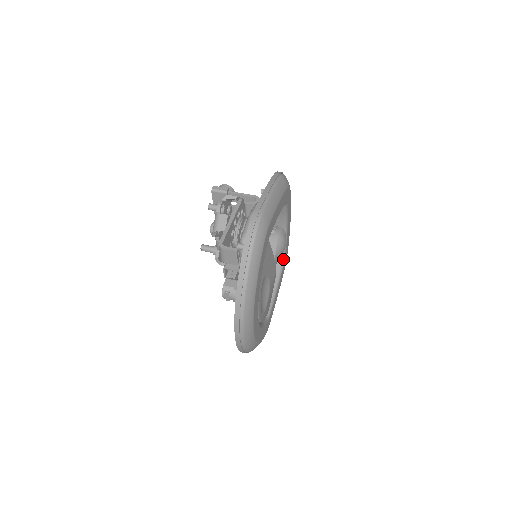
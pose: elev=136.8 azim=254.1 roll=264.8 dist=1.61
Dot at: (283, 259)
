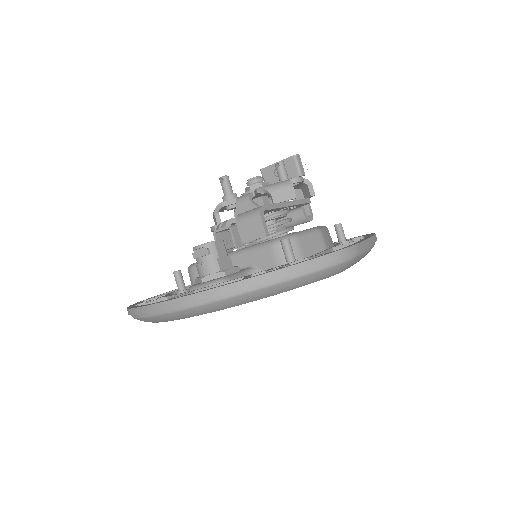
Dot at: occluded
